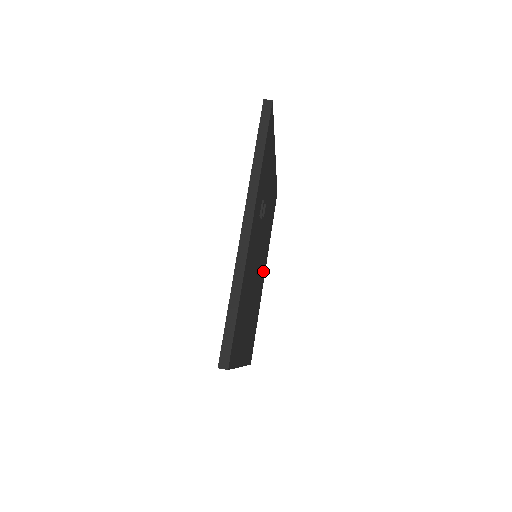
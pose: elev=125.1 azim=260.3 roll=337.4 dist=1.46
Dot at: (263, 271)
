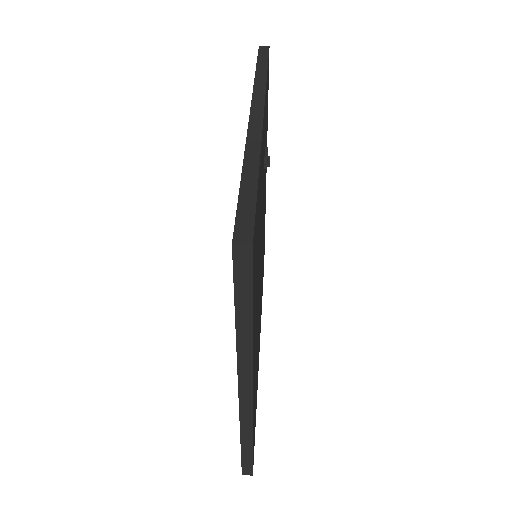
Dot at: occluded
